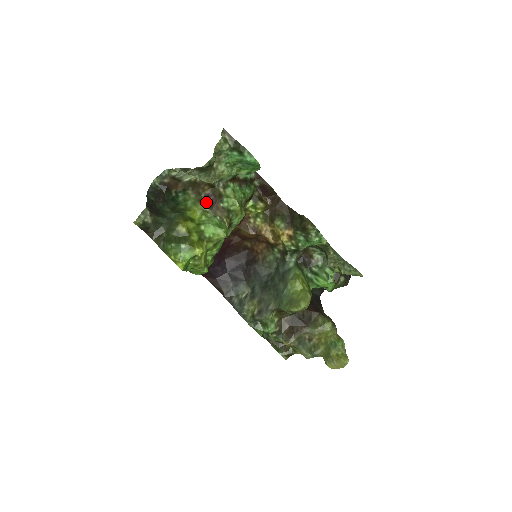
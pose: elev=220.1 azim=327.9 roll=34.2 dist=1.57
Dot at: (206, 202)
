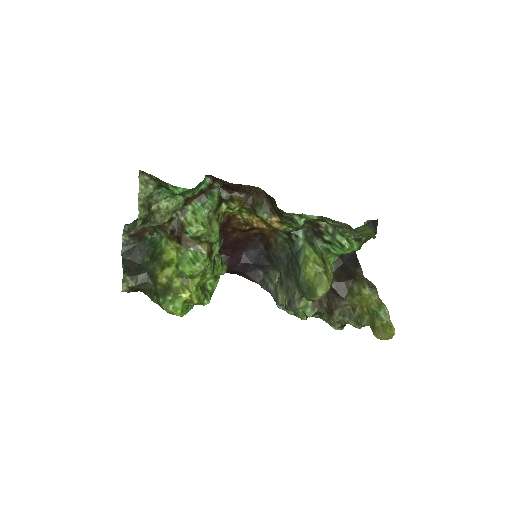
Dot at: (174, 238)
